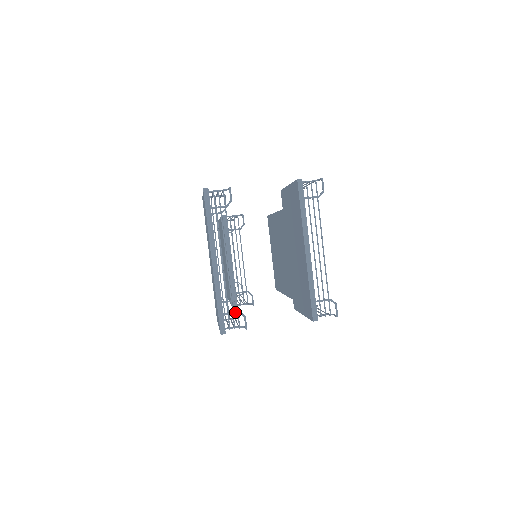
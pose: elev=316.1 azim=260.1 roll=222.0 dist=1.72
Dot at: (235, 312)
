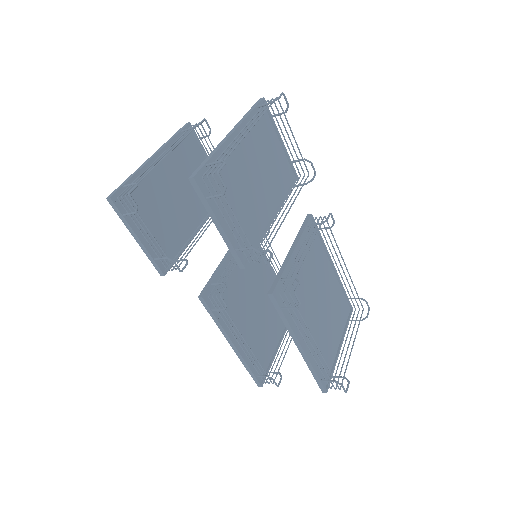
Dot at: (133, 183)
